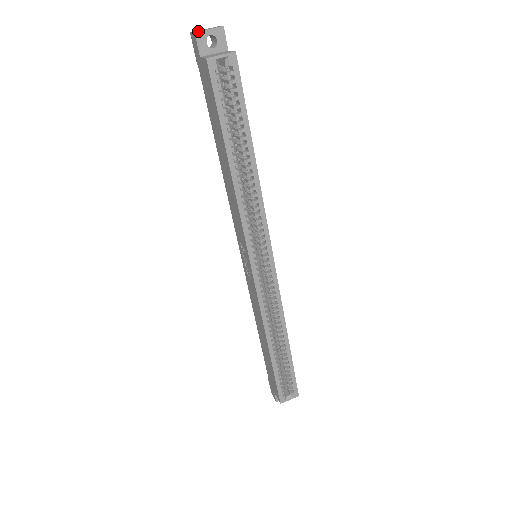
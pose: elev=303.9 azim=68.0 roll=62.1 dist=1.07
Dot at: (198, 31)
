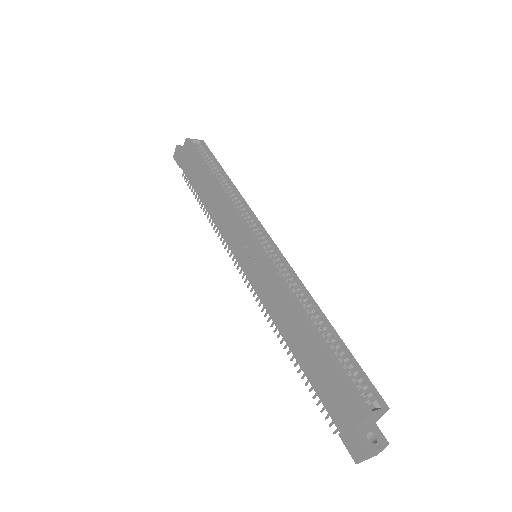
Dot at: (178, 145)
